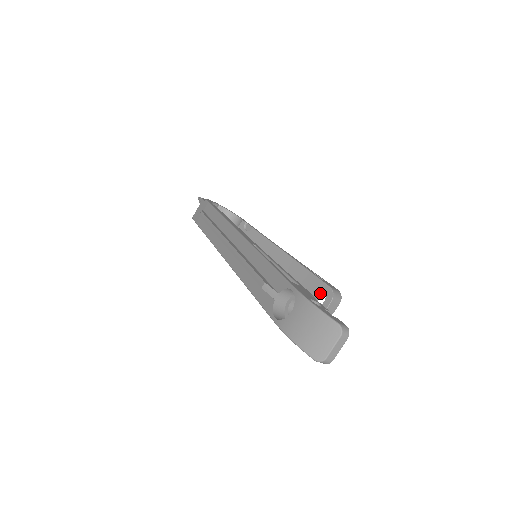
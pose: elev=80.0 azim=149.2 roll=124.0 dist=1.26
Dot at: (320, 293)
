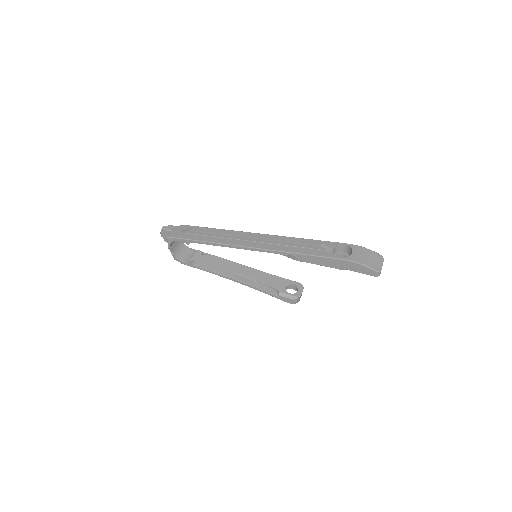
Dot at: occluded
